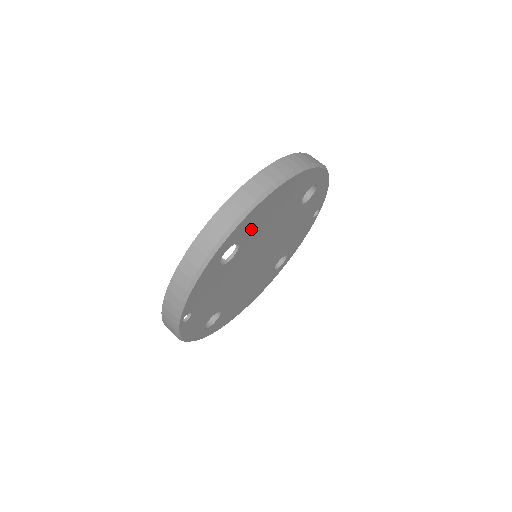
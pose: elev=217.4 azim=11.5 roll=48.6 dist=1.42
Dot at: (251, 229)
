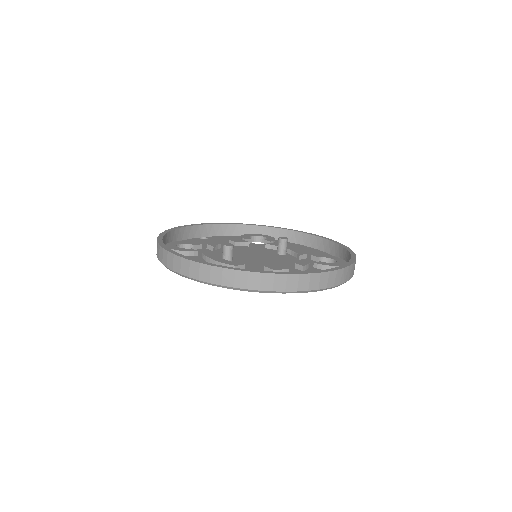
Dot at: occluded
